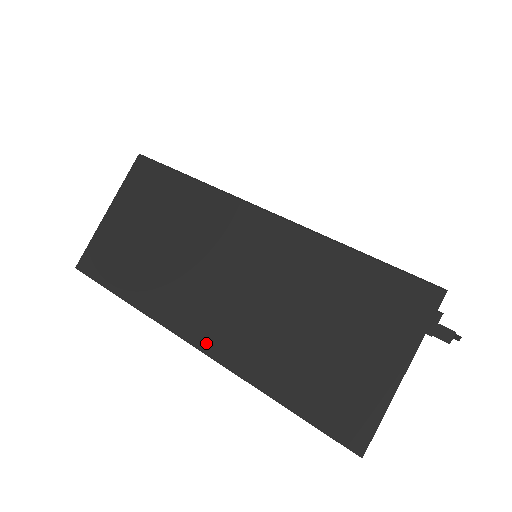
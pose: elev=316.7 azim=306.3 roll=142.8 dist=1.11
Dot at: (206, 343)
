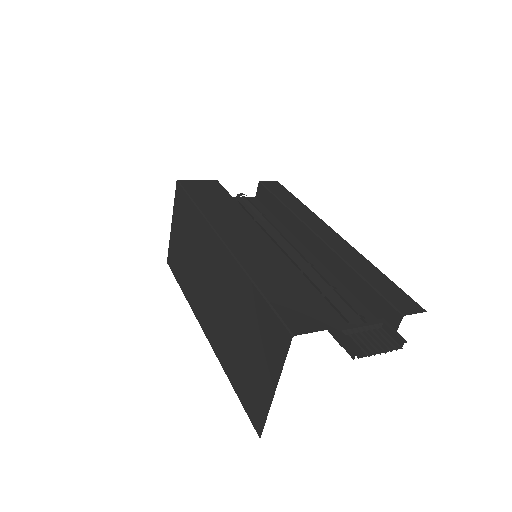
Dot at: (207, 332)
